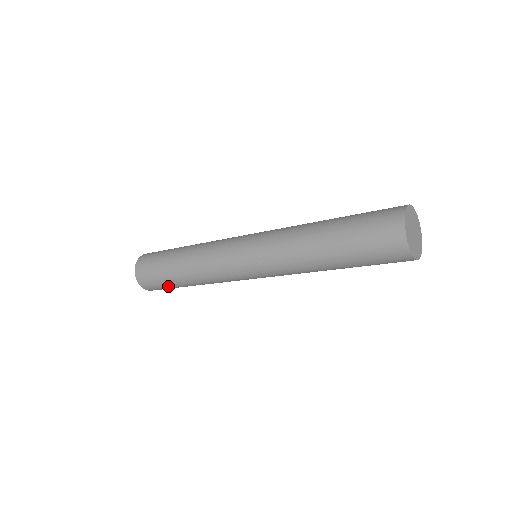
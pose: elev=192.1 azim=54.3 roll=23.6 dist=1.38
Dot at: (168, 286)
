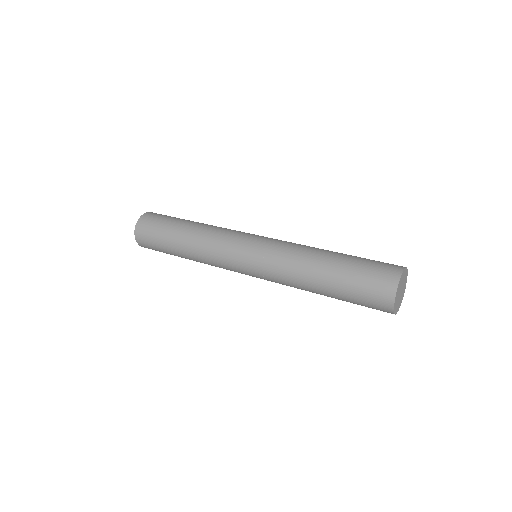
Dot at: occluded
